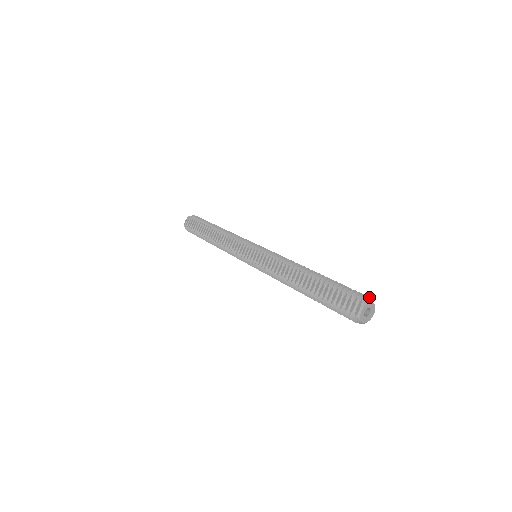
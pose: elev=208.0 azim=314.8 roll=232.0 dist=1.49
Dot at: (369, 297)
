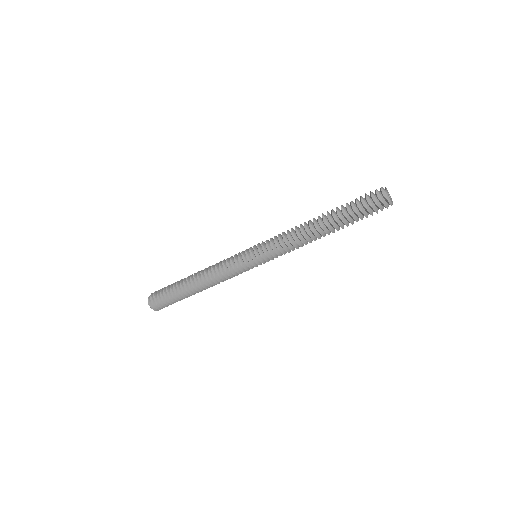
Dot at: occluded
